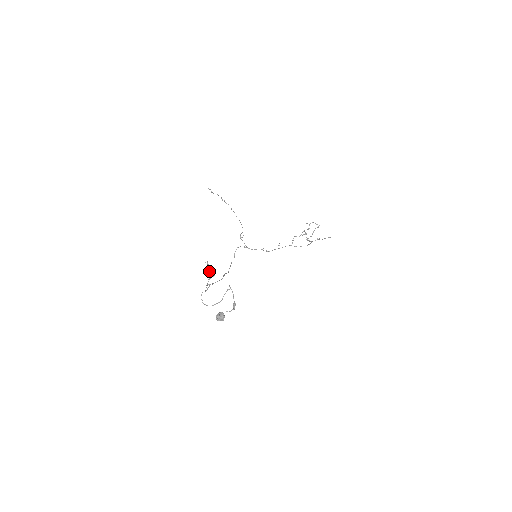
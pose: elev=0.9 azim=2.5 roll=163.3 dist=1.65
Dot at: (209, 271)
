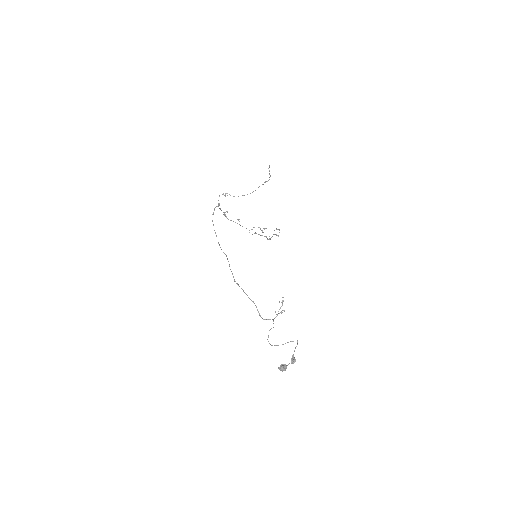
Dot at: occluded
